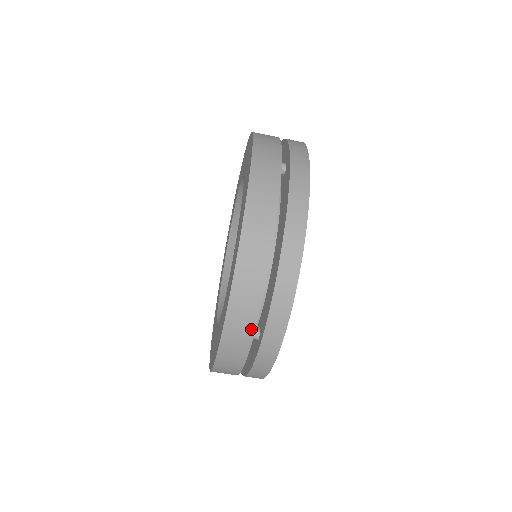
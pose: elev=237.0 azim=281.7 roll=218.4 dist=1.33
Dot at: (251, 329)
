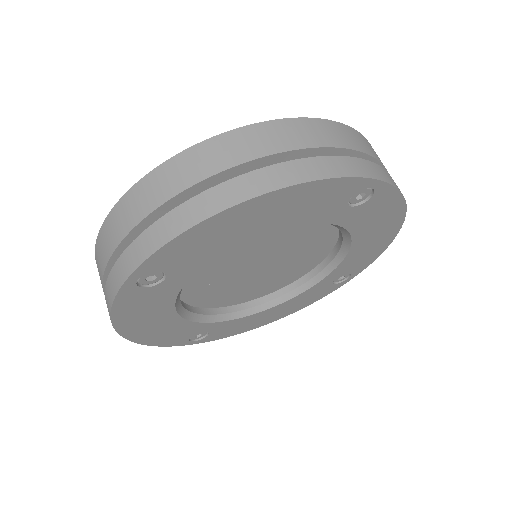
Dot at: (376, 157)
